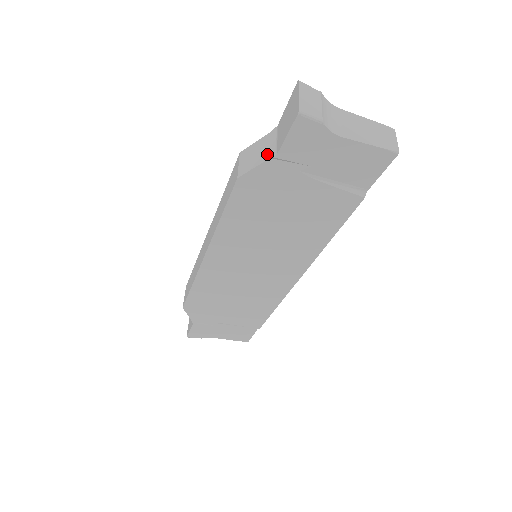
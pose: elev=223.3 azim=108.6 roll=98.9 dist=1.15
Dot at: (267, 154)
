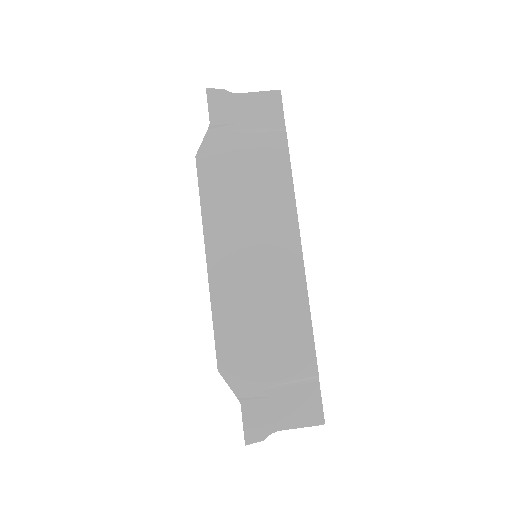
Dot at: (207, 134)
